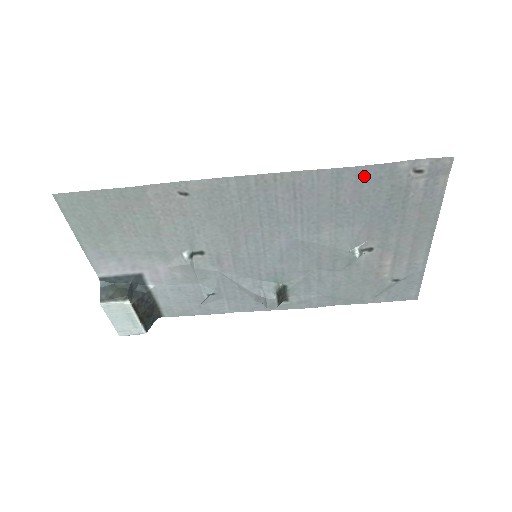
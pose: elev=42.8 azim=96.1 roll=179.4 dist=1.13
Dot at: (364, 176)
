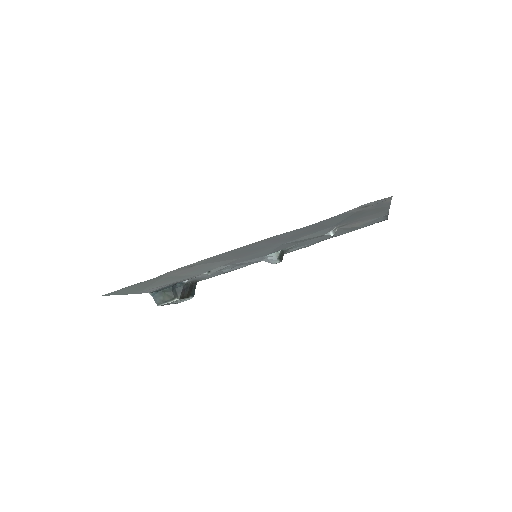
Dot at: (323, 222)
